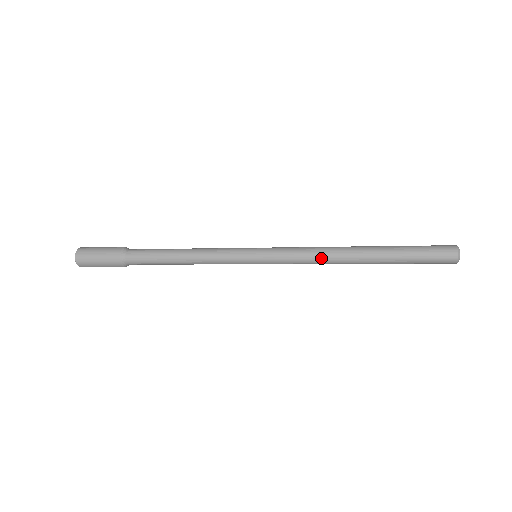
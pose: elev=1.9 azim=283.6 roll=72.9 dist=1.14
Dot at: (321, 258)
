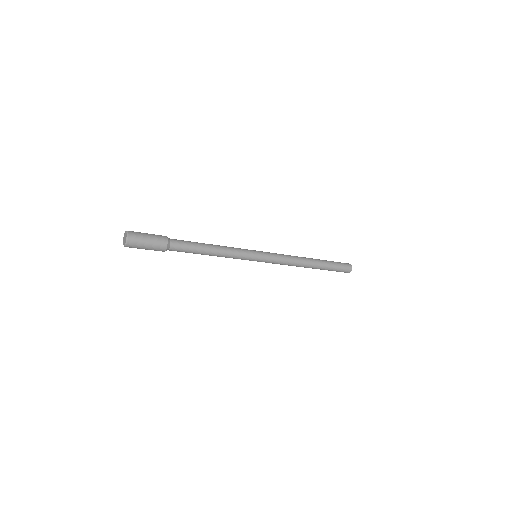
Dot at: (294, 258)
